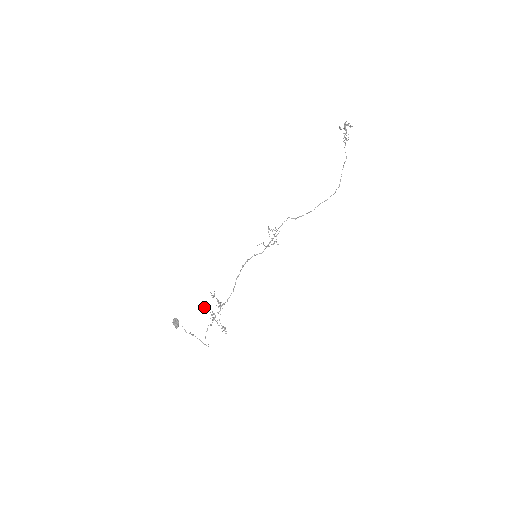
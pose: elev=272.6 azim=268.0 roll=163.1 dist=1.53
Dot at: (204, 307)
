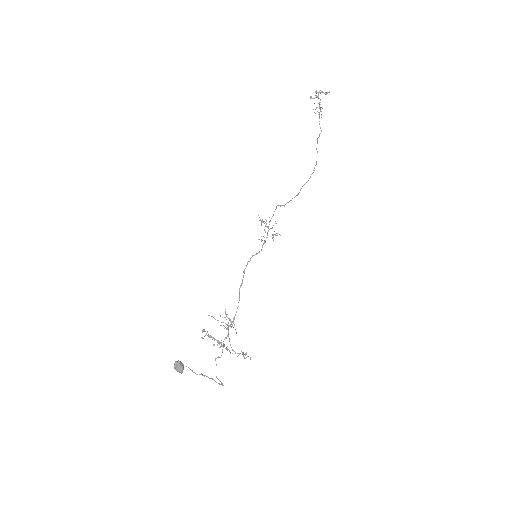
Dot at: (208, 335)
